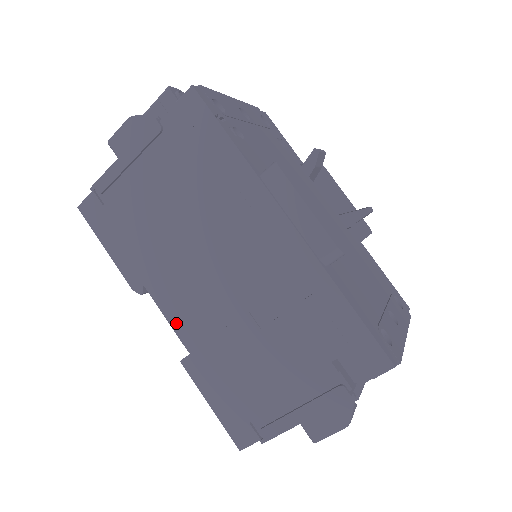
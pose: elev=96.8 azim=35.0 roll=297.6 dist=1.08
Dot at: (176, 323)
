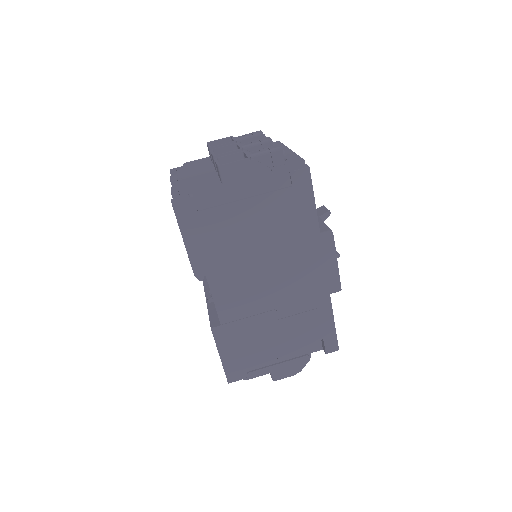
Dot at: (220, 305)
